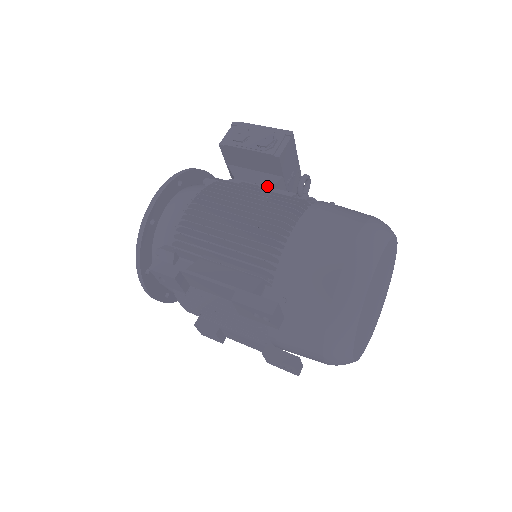
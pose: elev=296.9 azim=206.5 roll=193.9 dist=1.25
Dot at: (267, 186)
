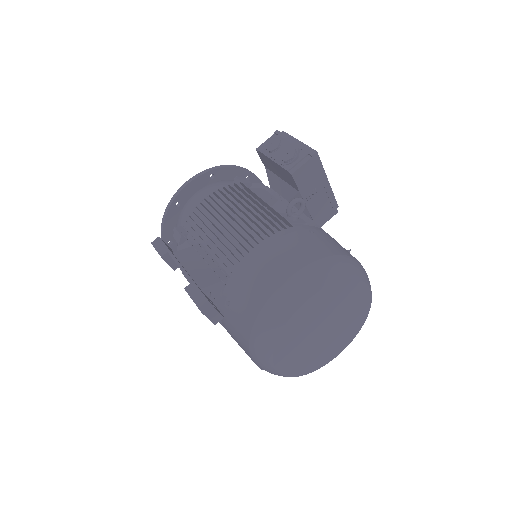
Dot at: occluded
